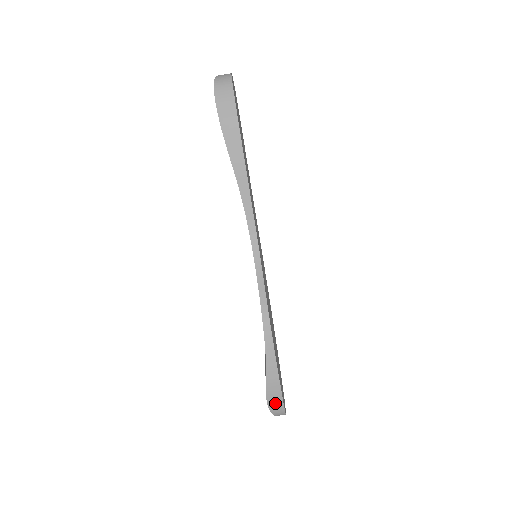
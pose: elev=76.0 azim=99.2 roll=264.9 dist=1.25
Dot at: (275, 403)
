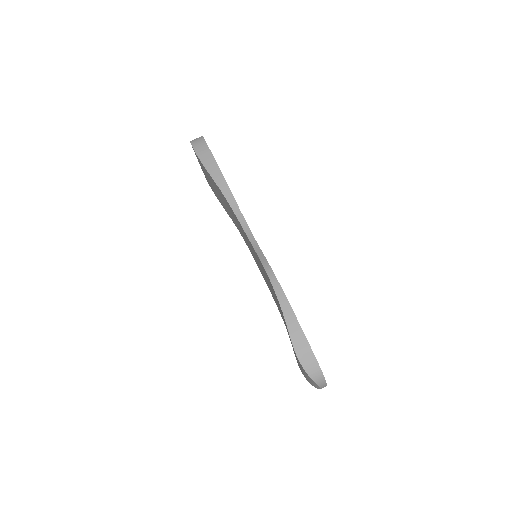
Dot at: (306, 358)
